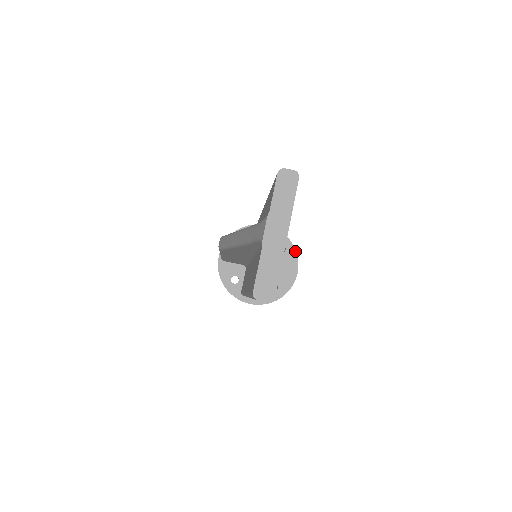
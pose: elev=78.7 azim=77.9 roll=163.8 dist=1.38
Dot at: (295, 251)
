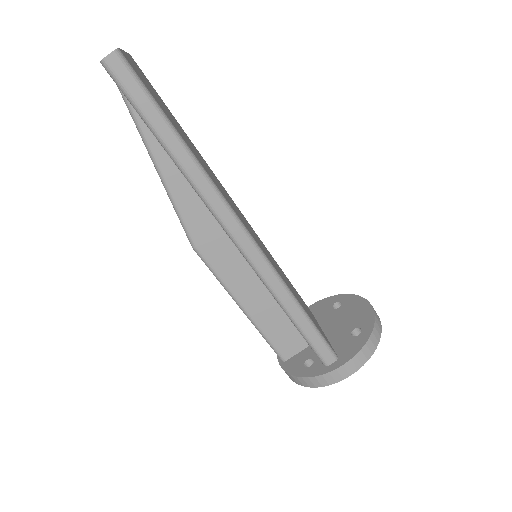
Dot at: (351, 295)
